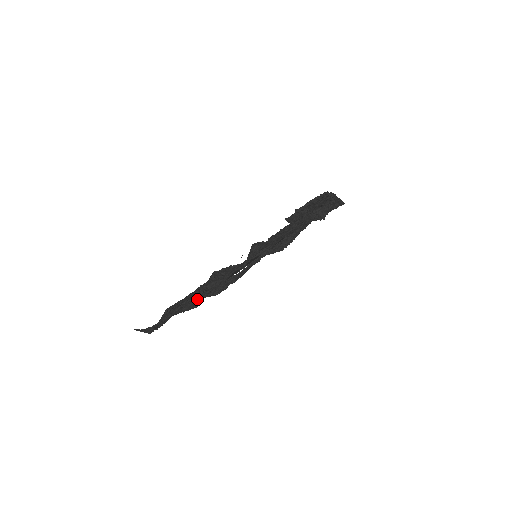
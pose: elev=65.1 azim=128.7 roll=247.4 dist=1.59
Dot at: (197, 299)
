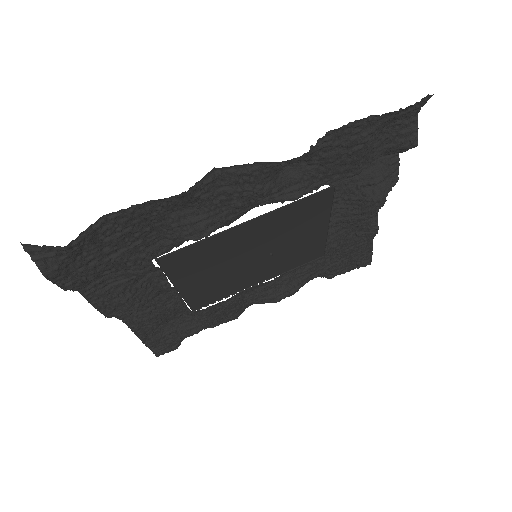
Dot at: (143, 296)
